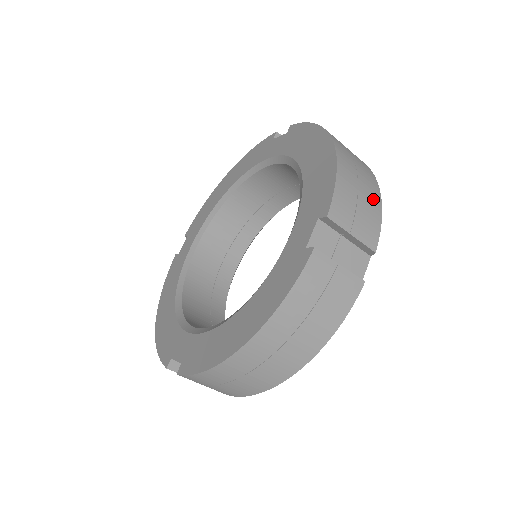
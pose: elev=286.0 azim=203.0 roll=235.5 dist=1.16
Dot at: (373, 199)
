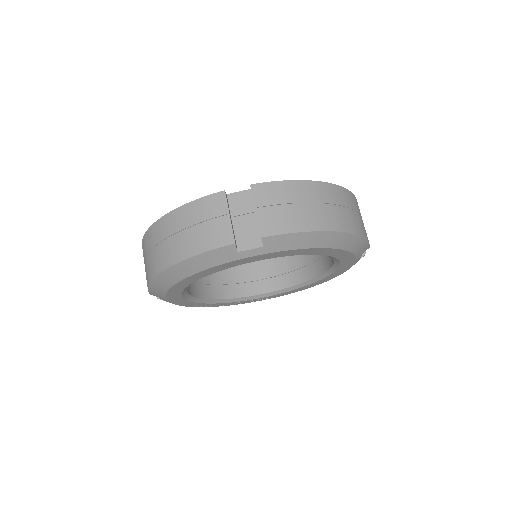
Dot at: (304, 221)
